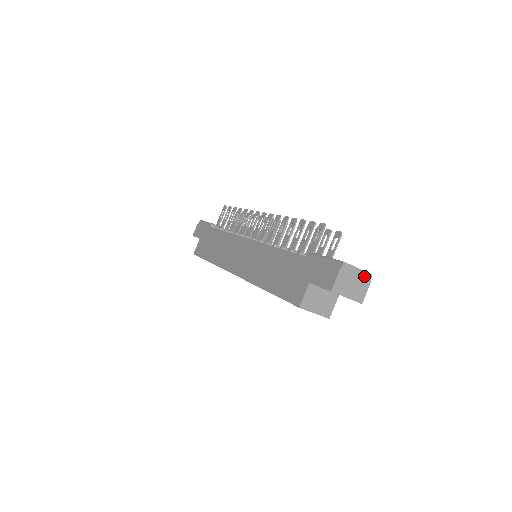
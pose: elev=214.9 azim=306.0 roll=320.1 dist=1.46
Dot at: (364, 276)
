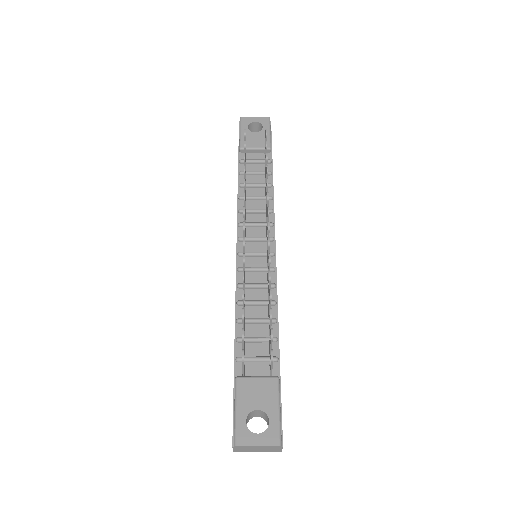
Dot at: (270, 446)
